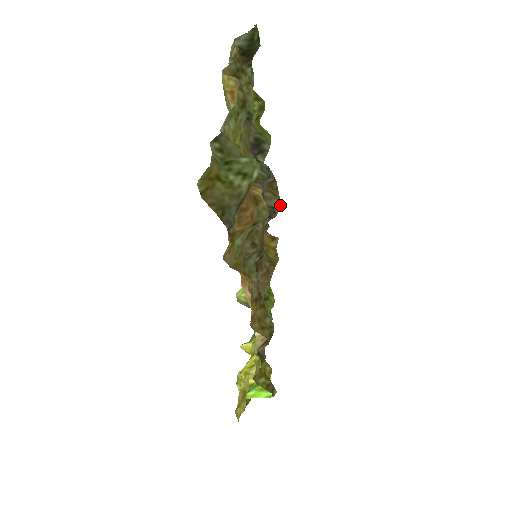
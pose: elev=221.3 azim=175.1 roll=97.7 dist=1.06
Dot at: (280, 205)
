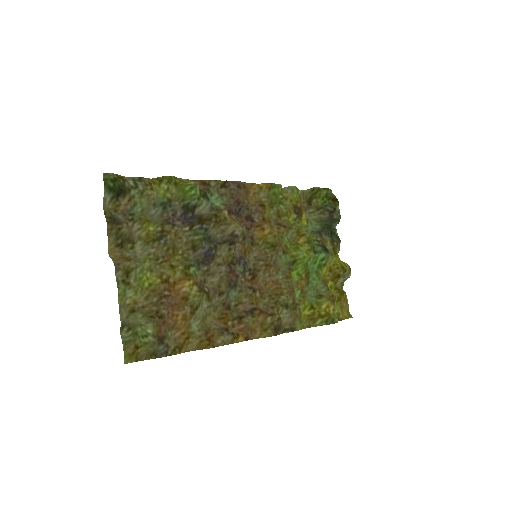
Dot at: (236, 226)
